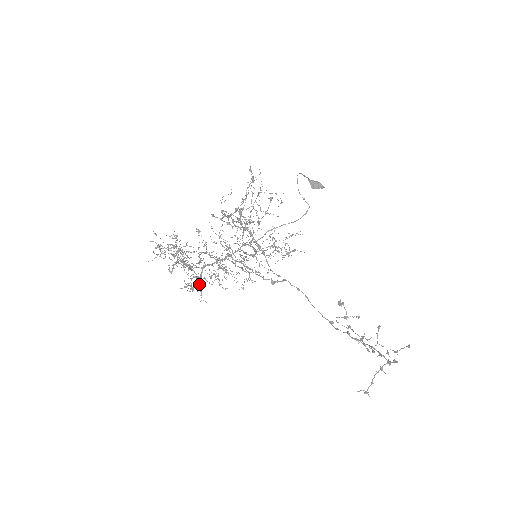
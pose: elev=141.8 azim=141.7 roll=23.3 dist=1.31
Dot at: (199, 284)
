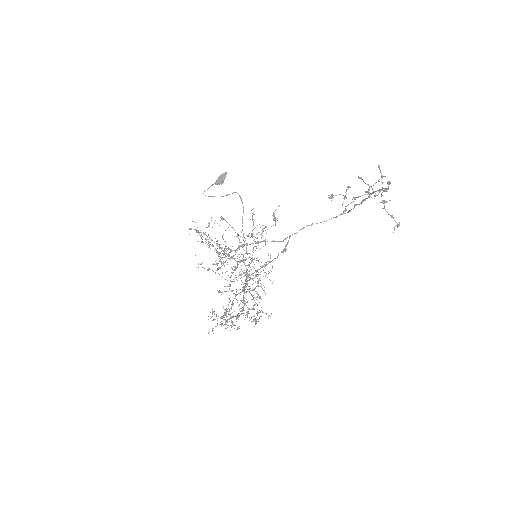
Dot at: (257, 312)
